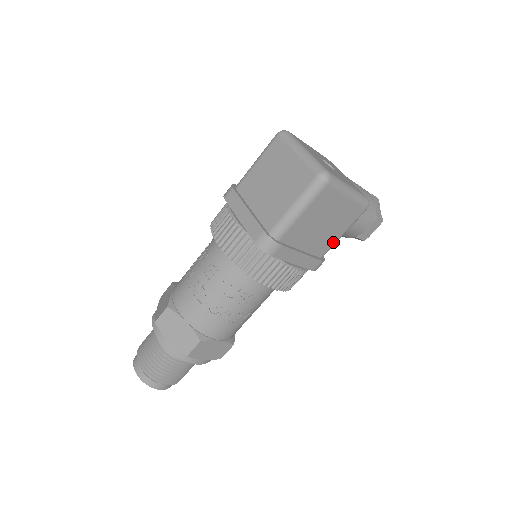
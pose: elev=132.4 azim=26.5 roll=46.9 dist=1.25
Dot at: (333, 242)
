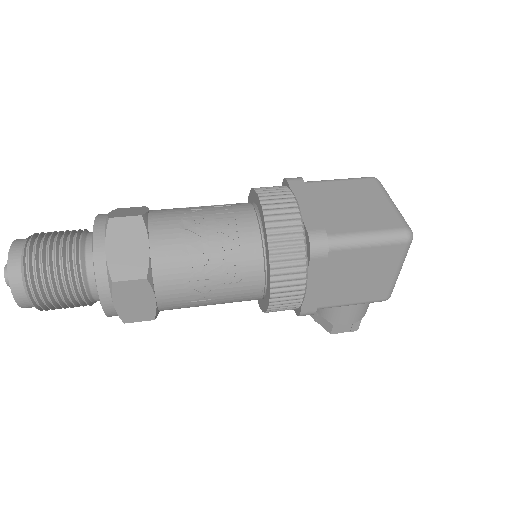
Dot at: (338, 303)
